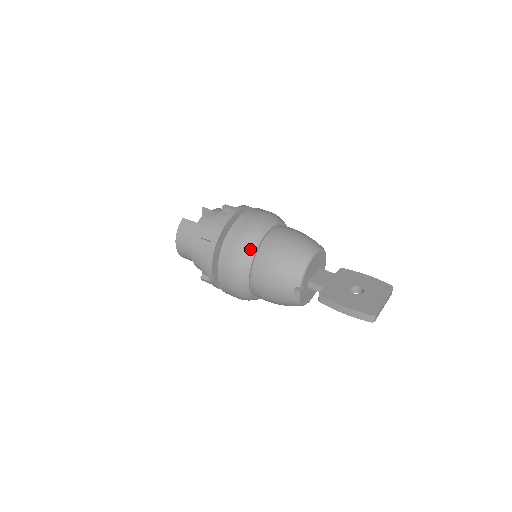
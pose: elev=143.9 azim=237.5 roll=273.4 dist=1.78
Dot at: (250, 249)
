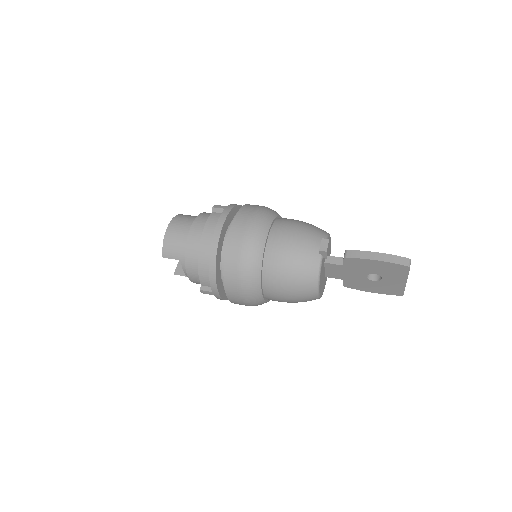
Dot at: (272, 212)
